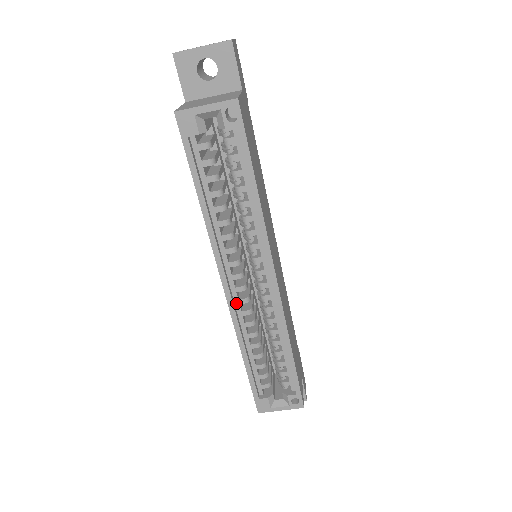
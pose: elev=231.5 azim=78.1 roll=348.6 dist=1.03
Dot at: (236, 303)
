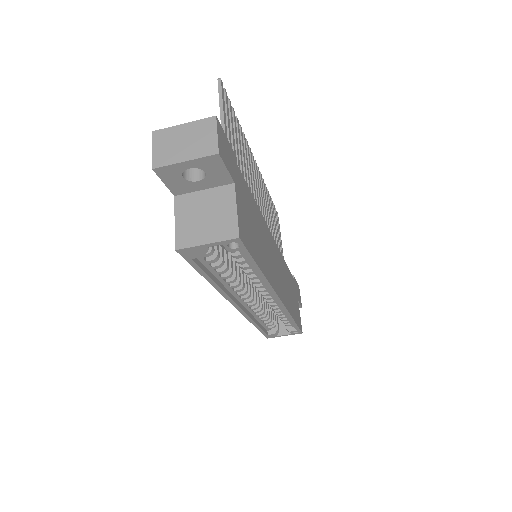
Dot at: (246, 307)
